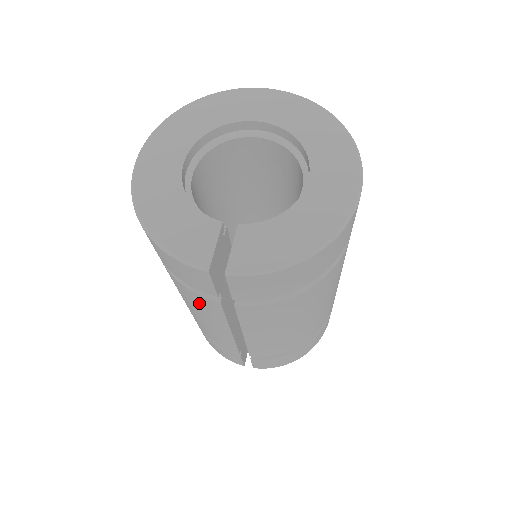
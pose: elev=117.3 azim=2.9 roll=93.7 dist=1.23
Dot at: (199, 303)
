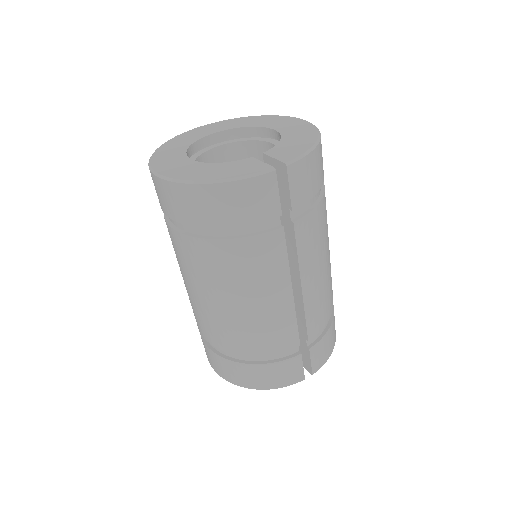
Dot at: (263, 256)
